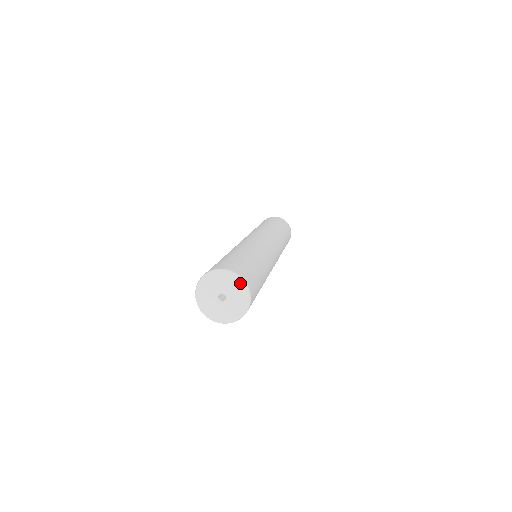
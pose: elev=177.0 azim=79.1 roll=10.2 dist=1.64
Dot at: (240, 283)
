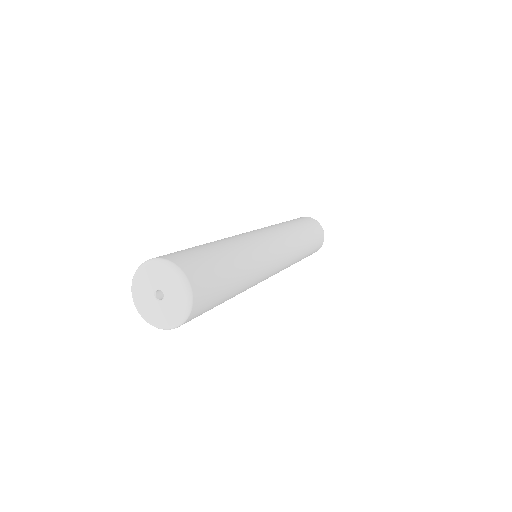
Dot at: (175, 273)
